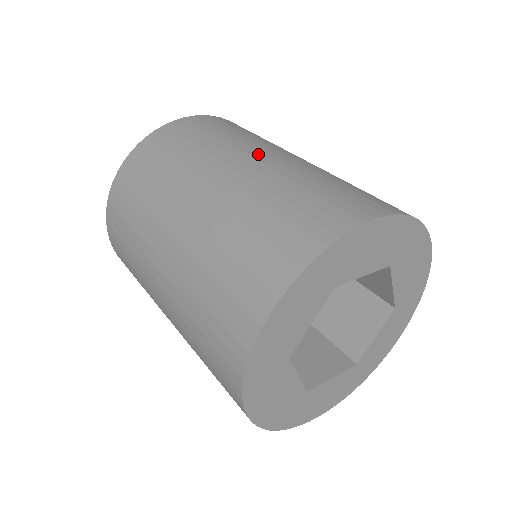
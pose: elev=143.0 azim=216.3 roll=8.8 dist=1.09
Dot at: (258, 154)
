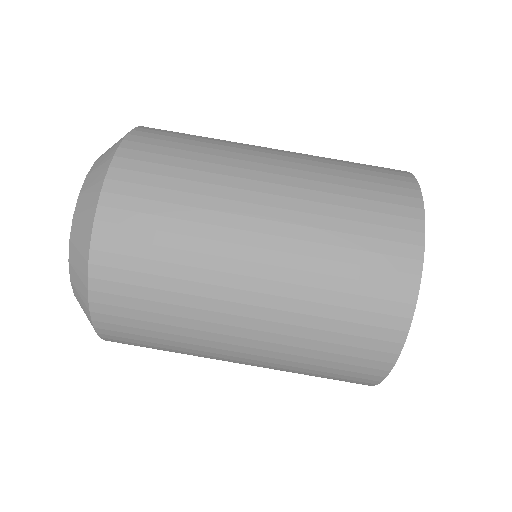
Dot at: (260, 184)
